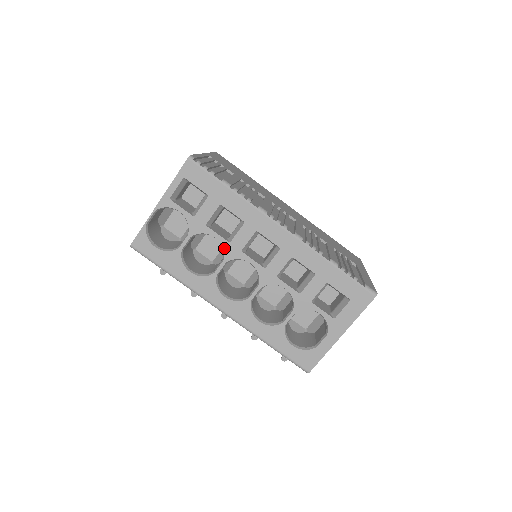
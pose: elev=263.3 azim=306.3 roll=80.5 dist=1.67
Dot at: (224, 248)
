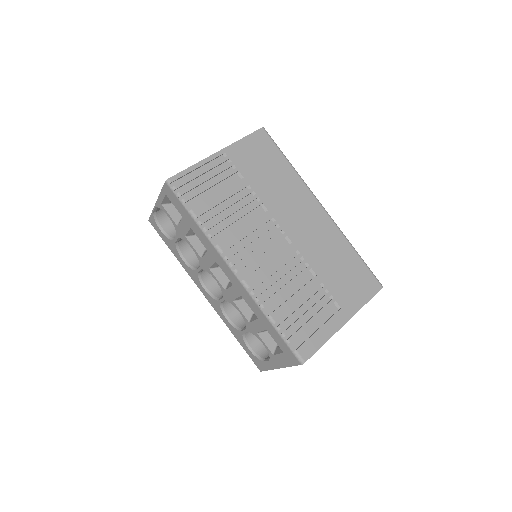
Dot at: (198, 259)
